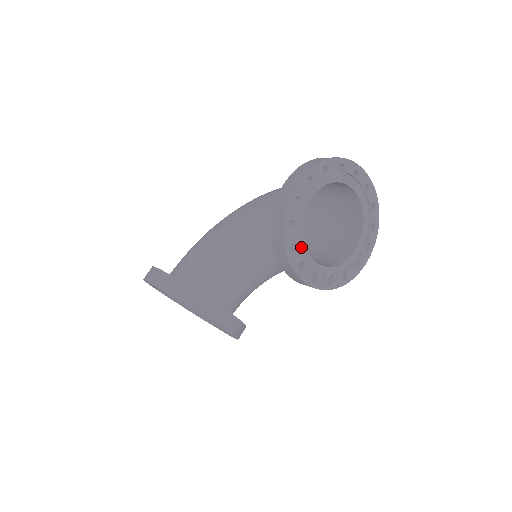
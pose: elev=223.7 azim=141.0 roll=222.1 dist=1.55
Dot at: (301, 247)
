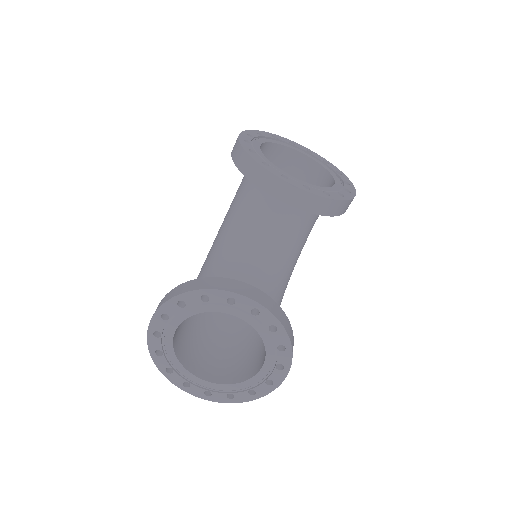
Dot at: (274, 167)
